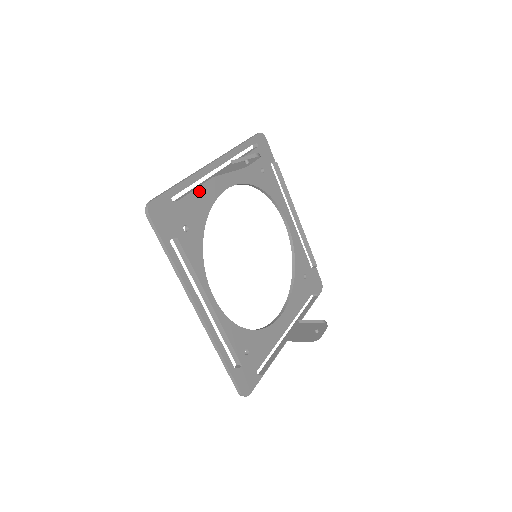
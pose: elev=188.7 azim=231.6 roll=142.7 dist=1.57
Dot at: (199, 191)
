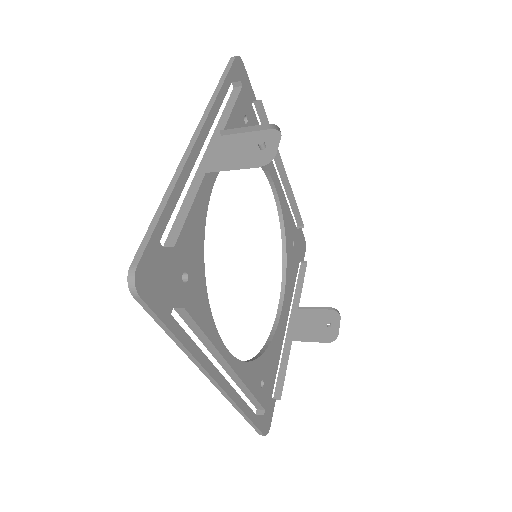
Dot at: occluded
